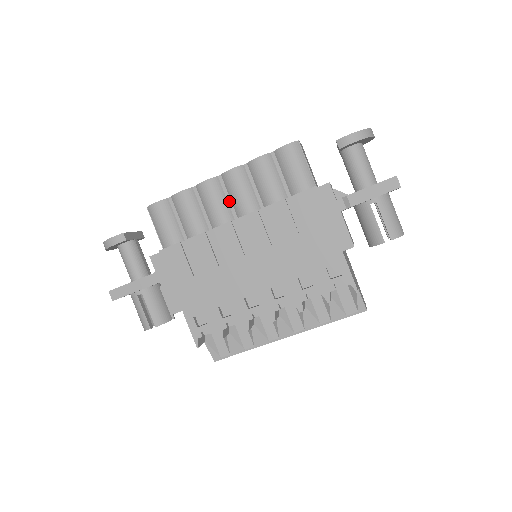
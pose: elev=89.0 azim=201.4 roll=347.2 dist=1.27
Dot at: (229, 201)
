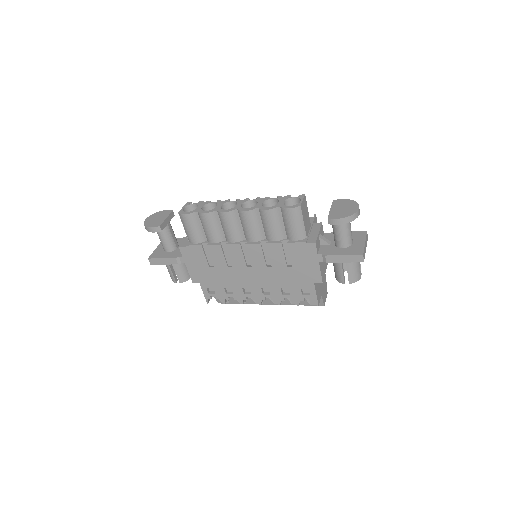
Dot at: (241, 227)
